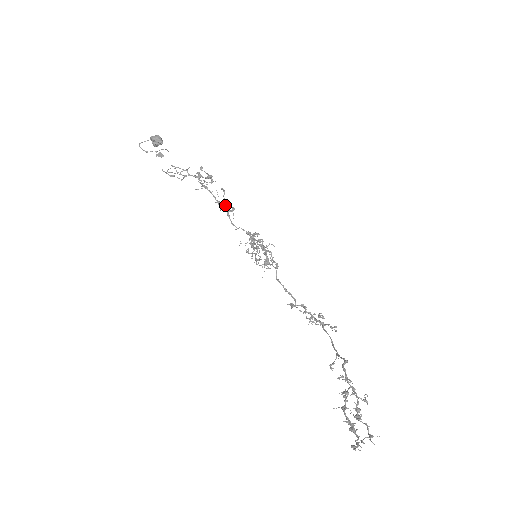
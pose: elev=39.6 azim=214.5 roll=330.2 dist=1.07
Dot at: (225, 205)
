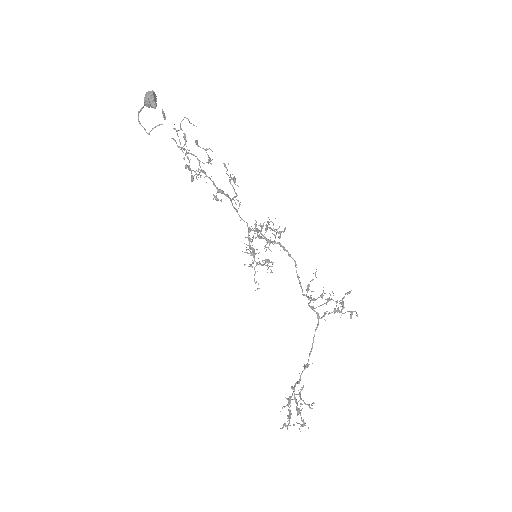
Dot at: (233, 181)
